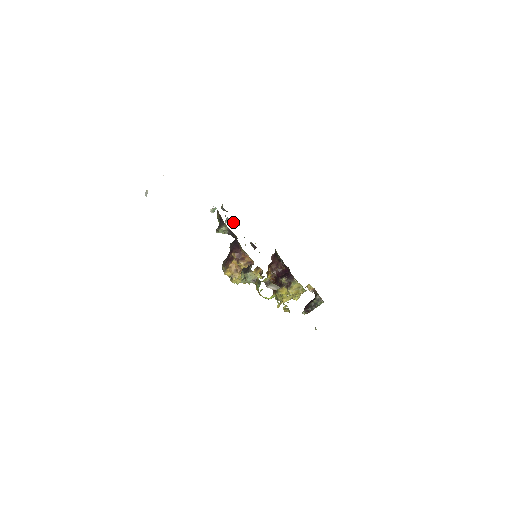
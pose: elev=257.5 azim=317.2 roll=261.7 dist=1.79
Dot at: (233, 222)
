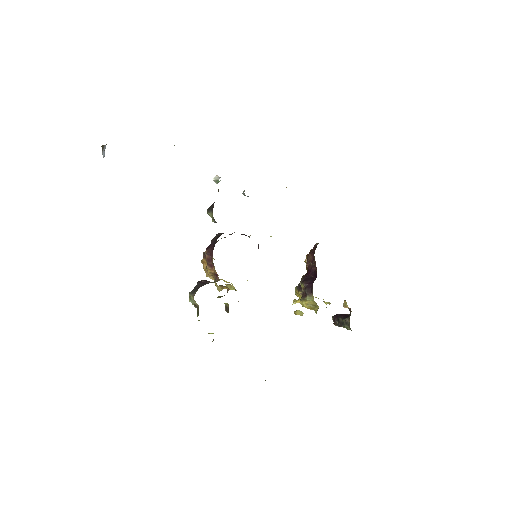
Dot at: occluded
